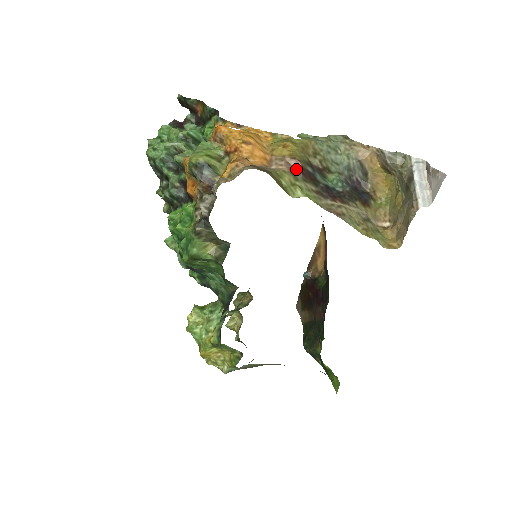
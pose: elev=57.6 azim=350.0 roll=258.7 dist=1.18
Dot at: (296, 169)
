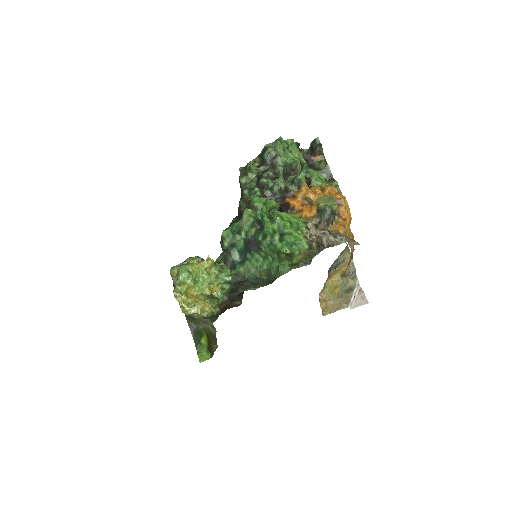
Dot at: (352, 254)
